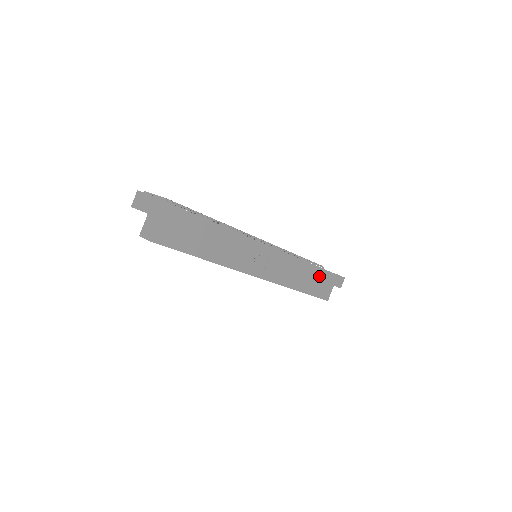
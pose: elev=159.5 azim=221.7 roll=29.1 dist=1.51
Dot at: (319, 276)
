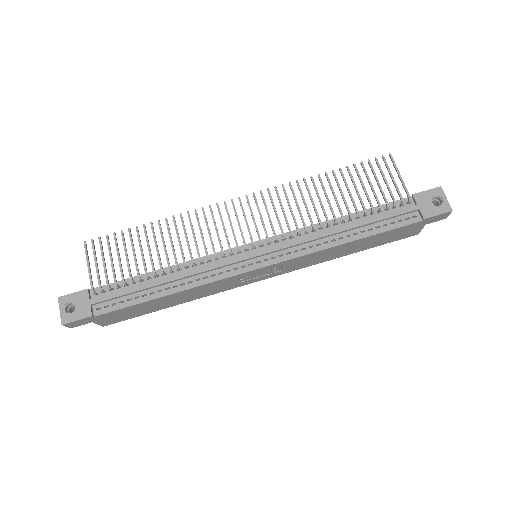
Dot at: (383, 235)
